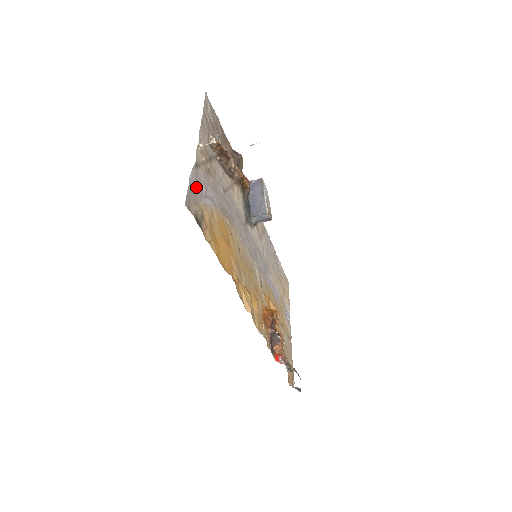
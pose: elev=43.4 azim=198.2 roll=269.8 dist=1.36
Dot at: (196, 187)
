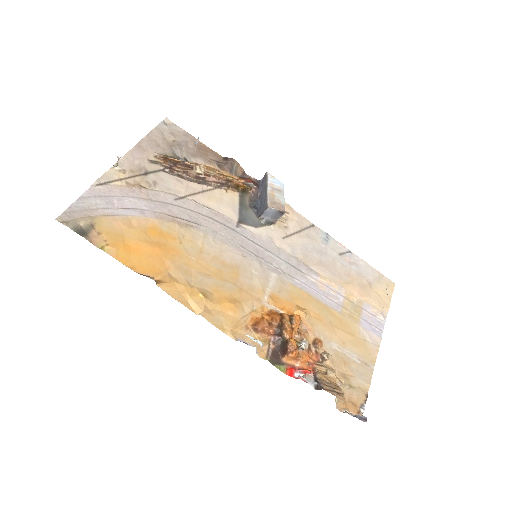
Dot at: (95, 202)
